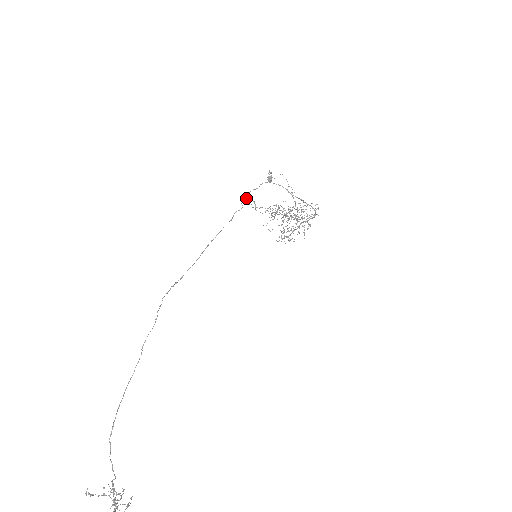
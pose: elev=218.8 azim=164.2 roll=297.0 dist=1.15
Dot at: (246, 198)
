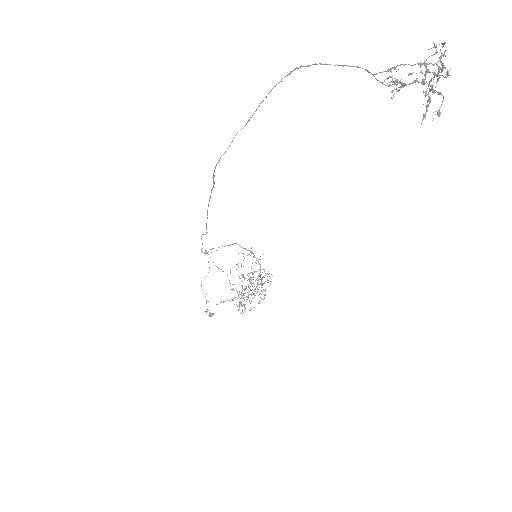
Dot at: occluded
